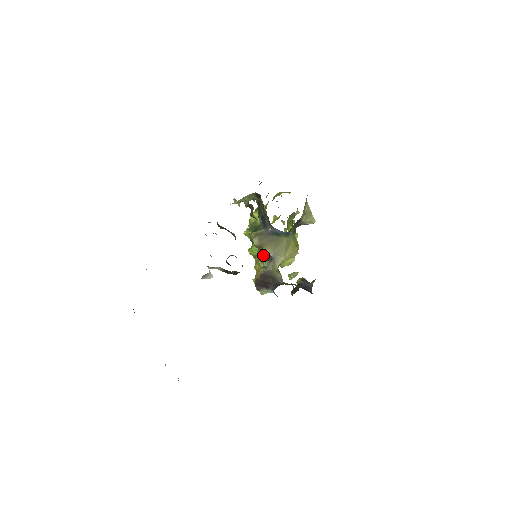
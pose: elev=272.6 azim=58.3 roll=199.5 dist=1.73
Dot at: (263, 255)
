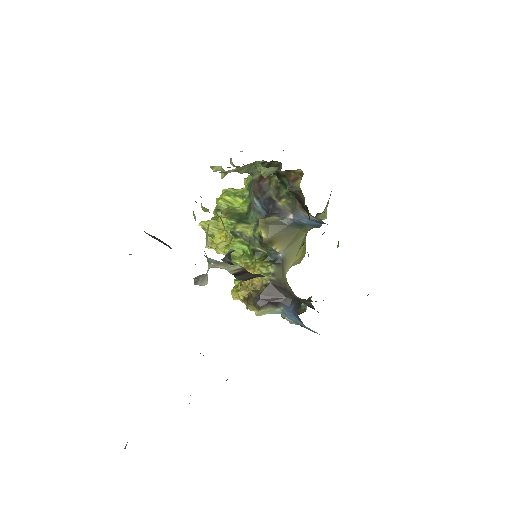
Dot at: (261, 256)
